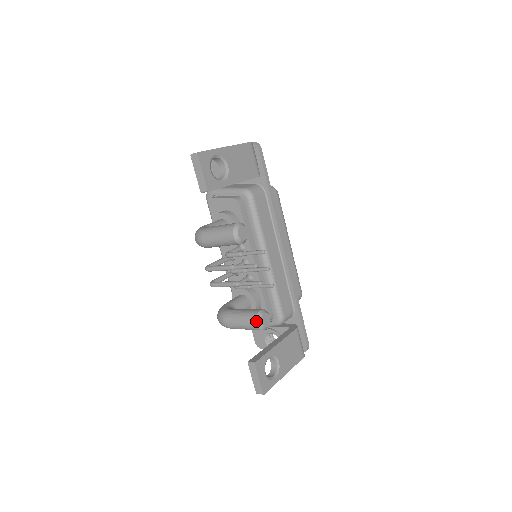
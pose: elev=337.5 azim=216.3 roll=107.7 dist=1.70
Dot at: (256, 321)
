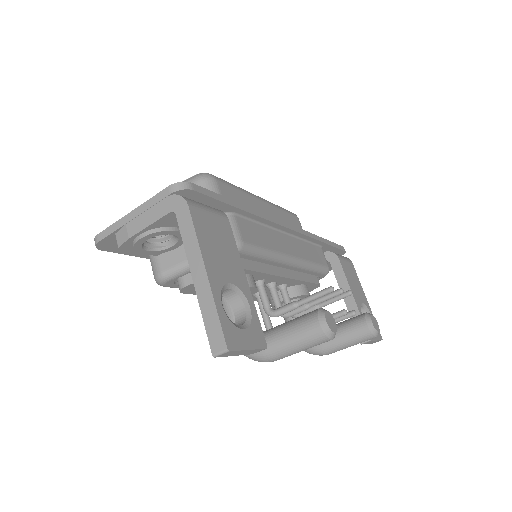
Dot at: (375, 337)
